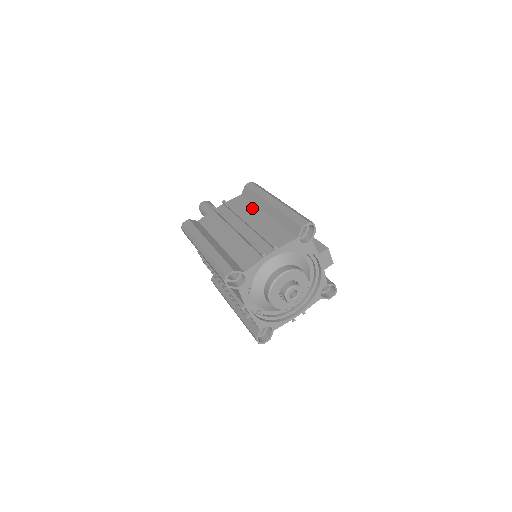
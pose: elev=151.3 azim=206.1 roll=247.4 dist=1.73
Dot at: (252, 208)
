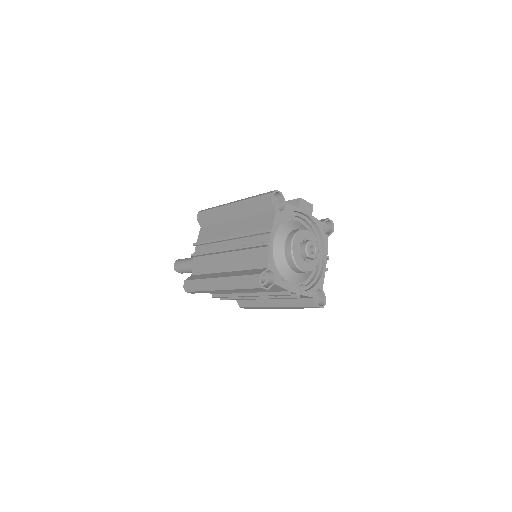
Dot at: (220, 227)
